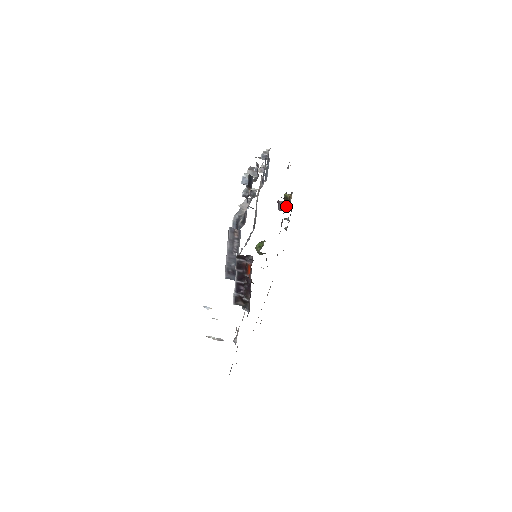
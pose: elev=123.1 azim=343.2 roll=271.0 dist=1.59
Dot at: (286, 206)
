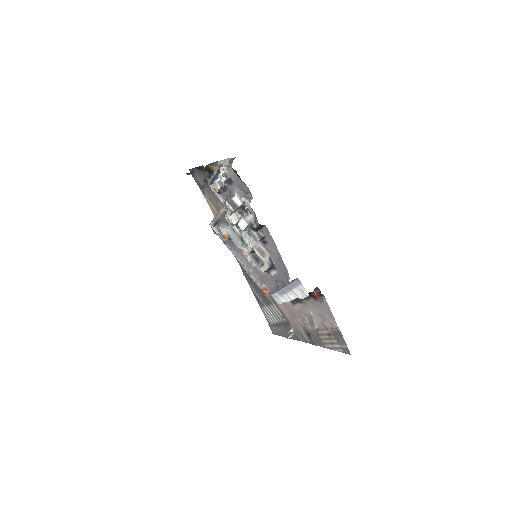
Dot at: occluded
